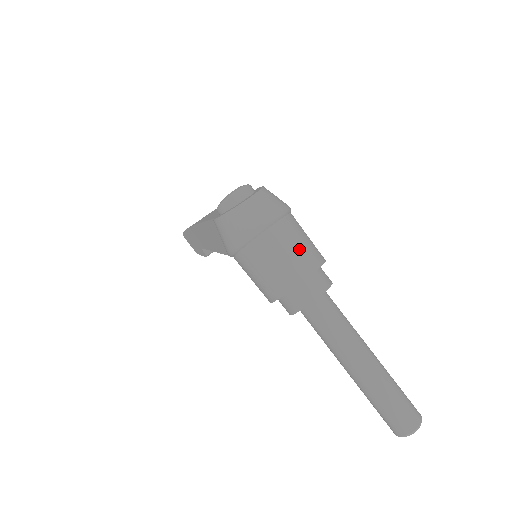
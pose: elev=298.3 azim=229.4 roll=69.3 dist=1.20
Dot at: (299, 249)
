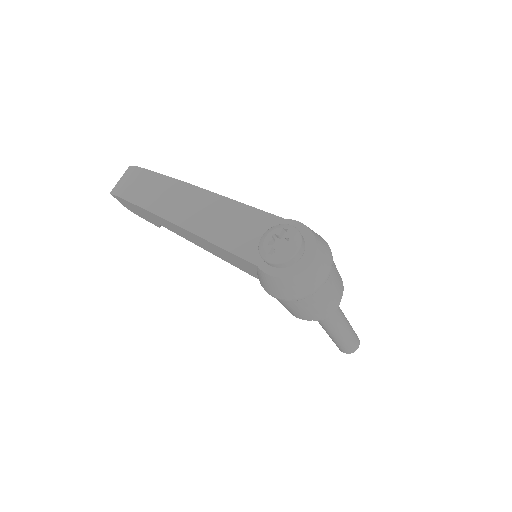
Dot at: (337, 285)
